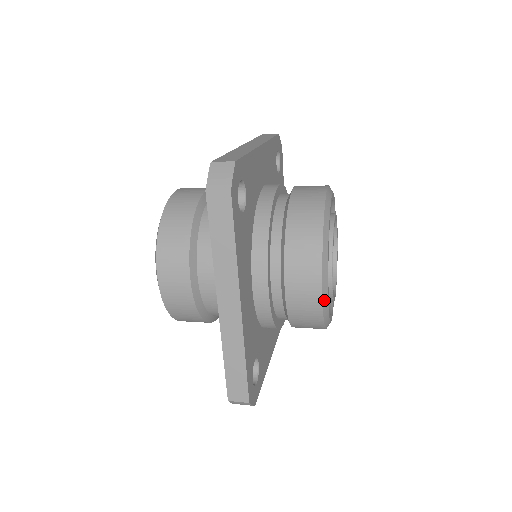
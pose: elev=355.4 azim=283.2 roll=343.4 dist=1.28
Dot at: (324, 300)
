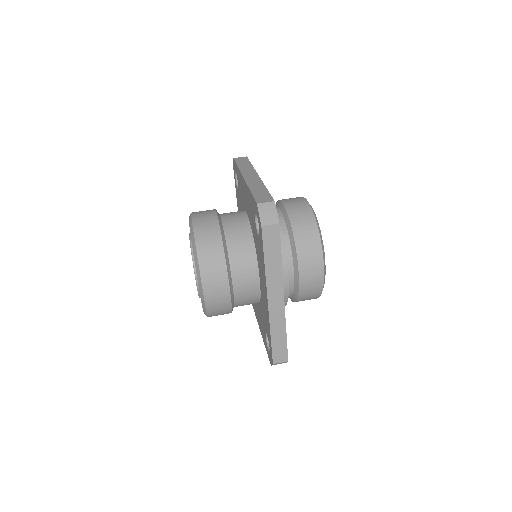
Dot at: occluded
